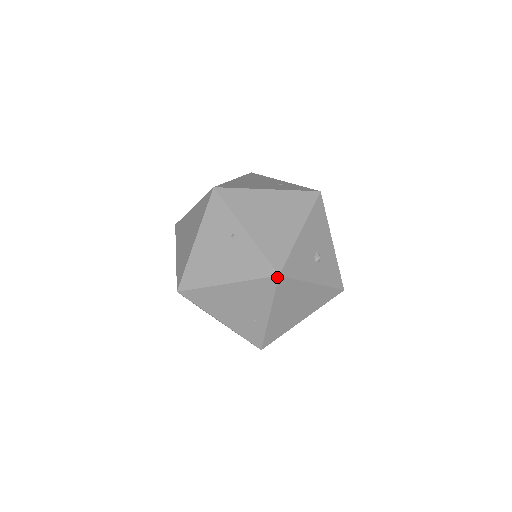
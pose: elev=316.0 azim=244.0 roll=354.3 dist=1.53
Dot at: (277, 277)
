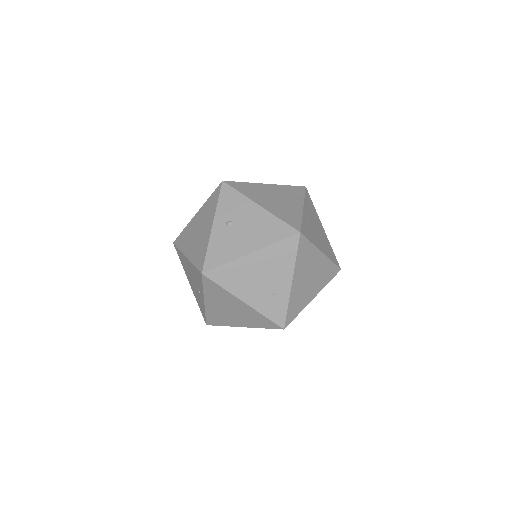
Dot at: (206, 323)
